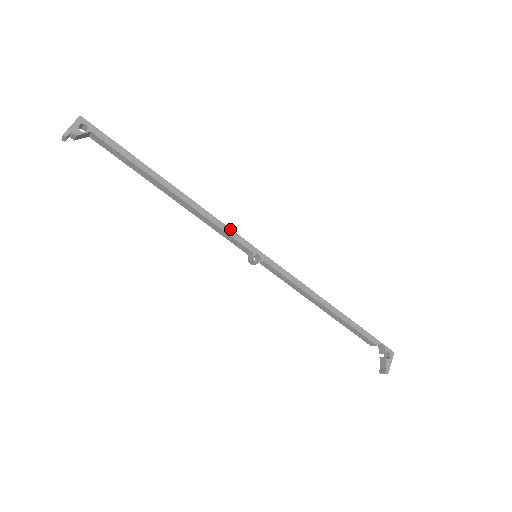
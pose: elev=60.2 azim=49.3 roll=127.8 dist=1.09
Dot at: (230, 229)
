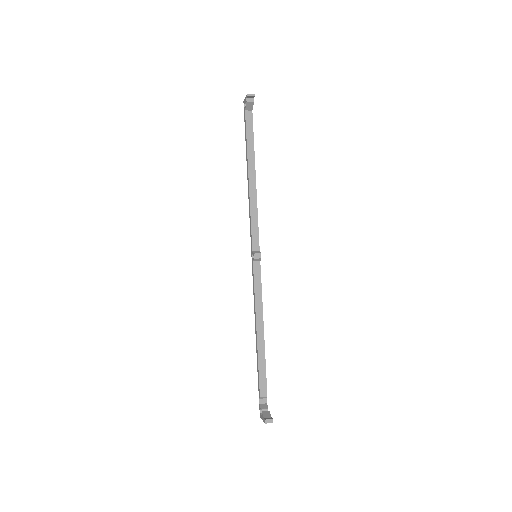
Dot at: (257, 226)
